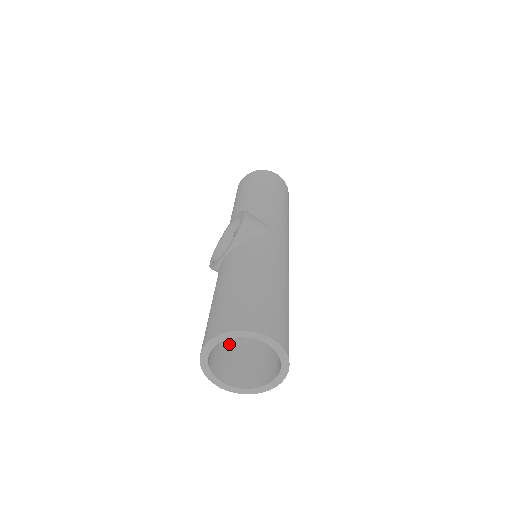
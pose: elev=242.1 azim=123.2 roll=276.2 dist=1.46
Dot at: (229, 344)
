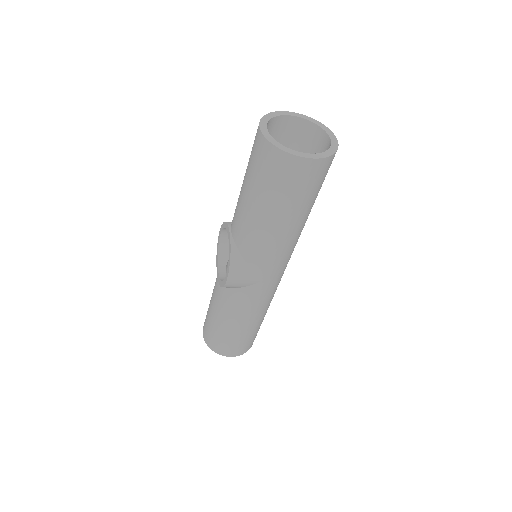
Dot at: occluded
